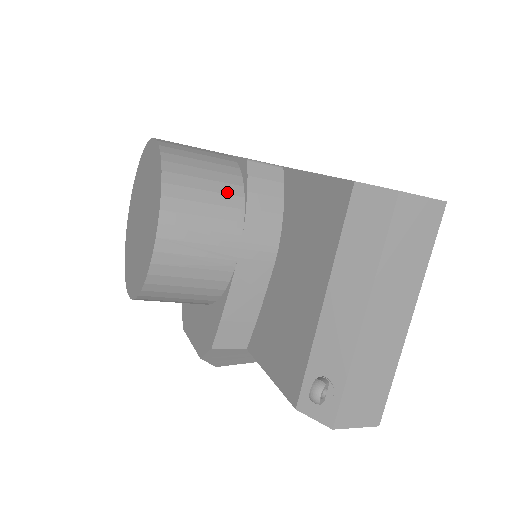
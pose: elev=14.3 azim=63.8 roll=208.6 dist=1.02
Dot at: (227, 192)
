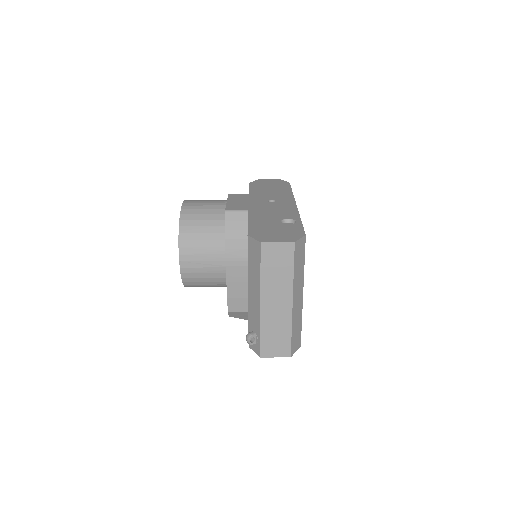
Dot at: (215, 232)
